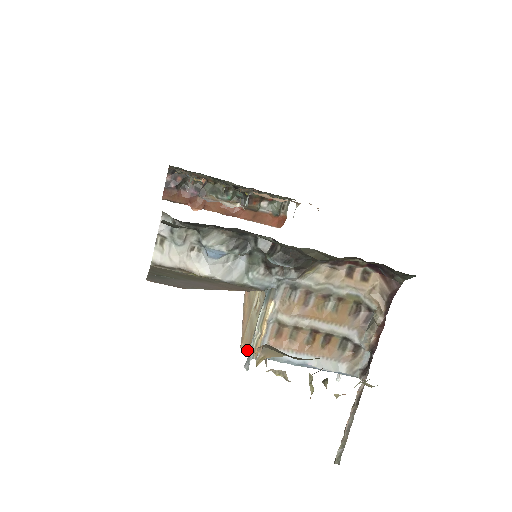
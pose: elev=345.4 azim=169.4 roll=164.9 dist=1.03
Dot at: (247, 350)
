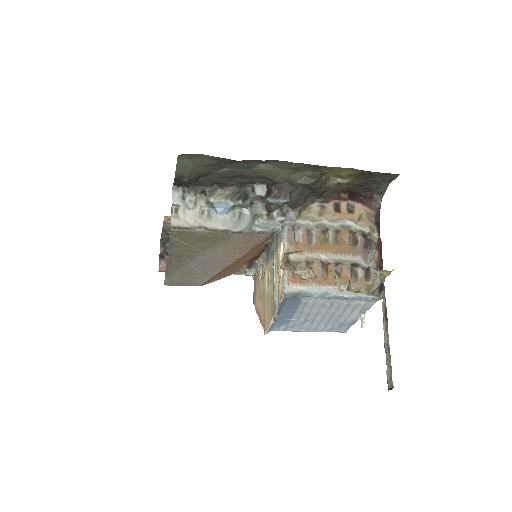
Dot at: (271, 316)
